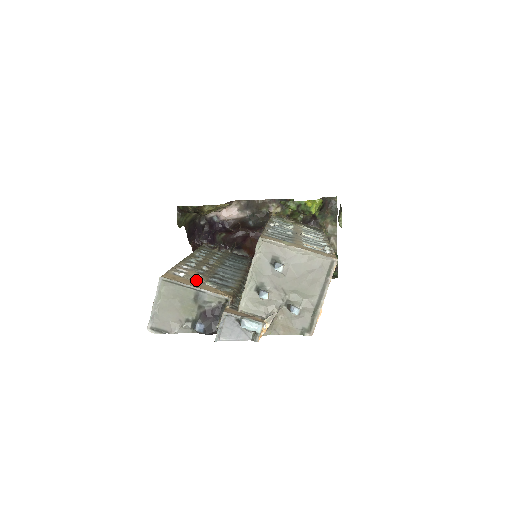
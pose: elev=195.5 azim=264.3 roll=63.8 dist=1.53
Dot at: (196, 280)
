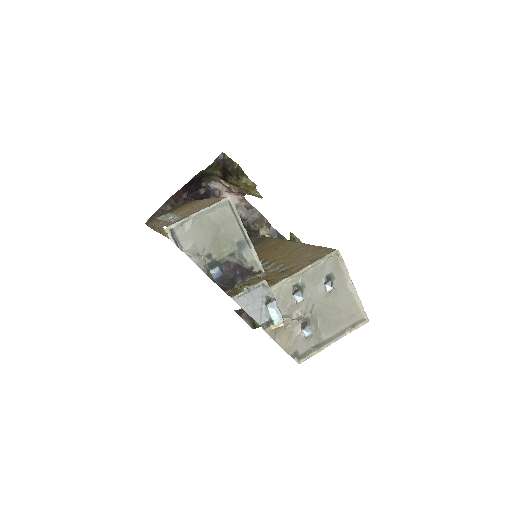
Dot at: occluded
